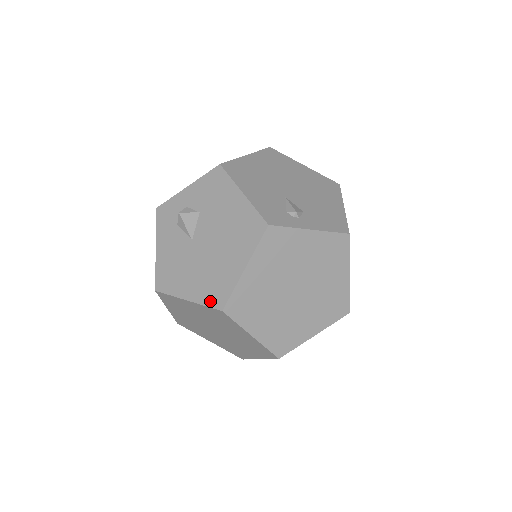
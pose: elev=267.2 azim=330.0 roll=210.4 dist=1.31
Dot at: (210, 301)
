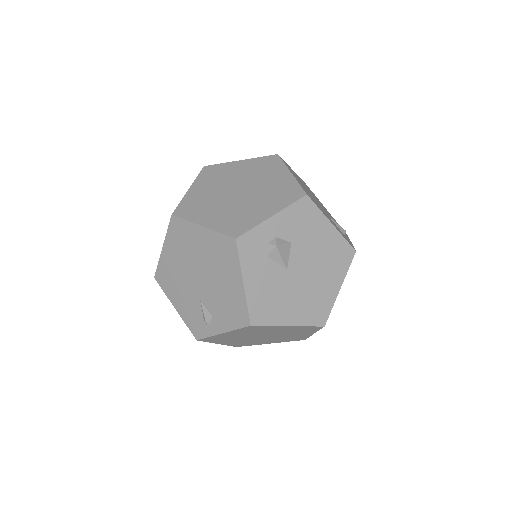
Dot at: (313, 321)
